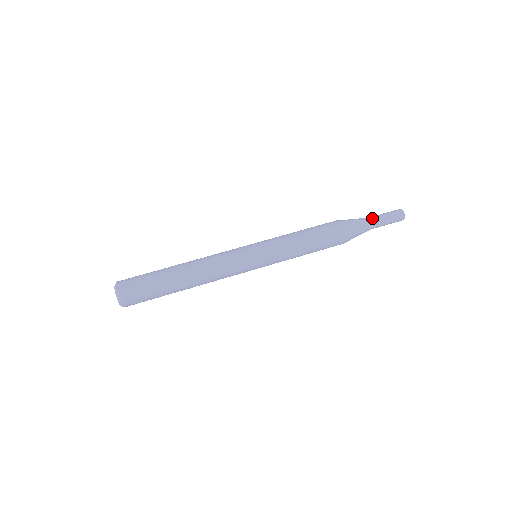
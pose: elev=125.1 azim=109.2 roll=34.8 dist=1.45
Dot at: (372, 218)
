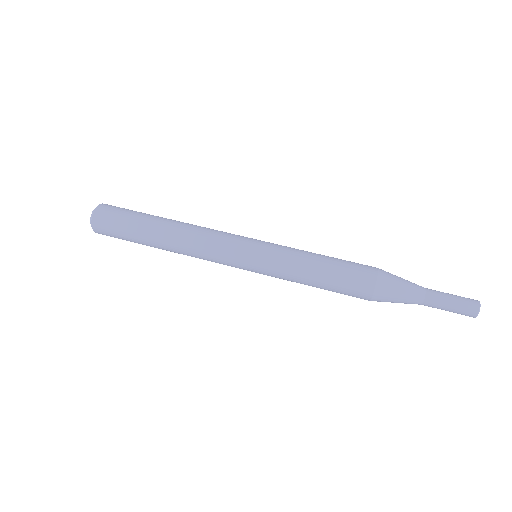
Dot at: (427, 288)
